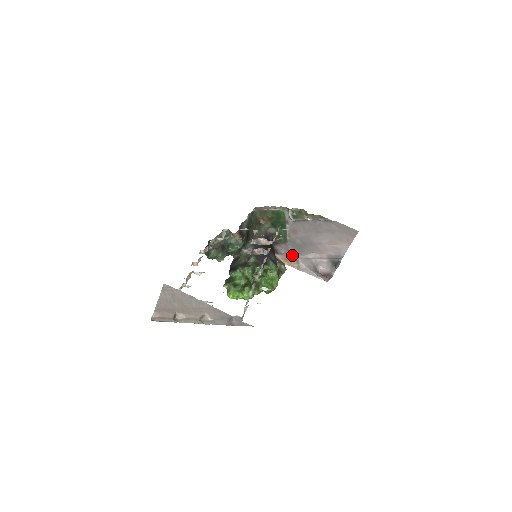
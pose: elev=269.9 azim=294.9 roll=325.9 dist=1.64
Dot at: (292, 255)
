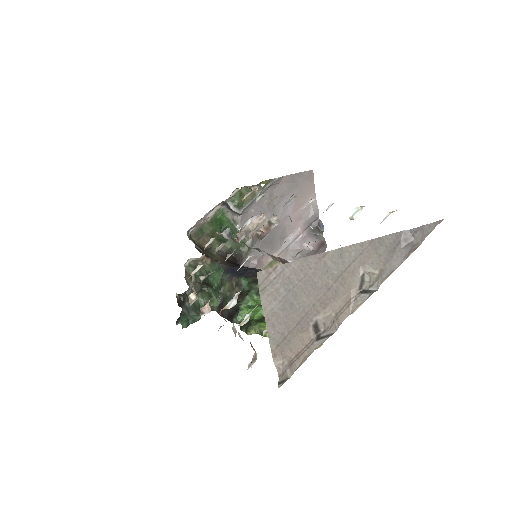
Dot at: (267, 260)
